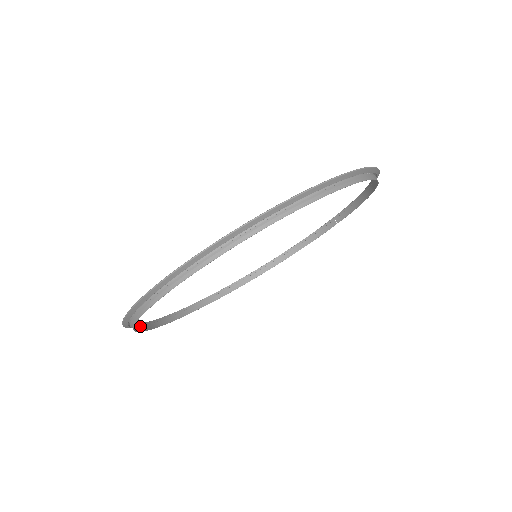
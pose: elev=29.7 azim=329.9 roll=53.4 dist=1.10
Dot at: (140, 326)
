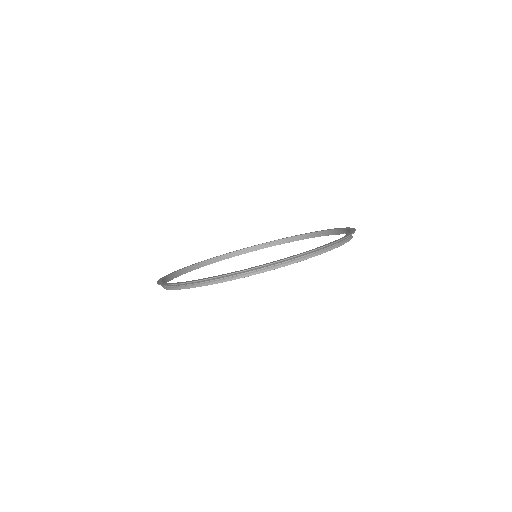
Dot at: (184, 270)
